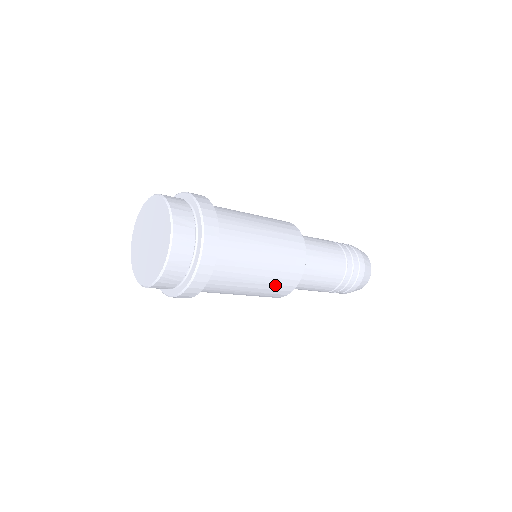
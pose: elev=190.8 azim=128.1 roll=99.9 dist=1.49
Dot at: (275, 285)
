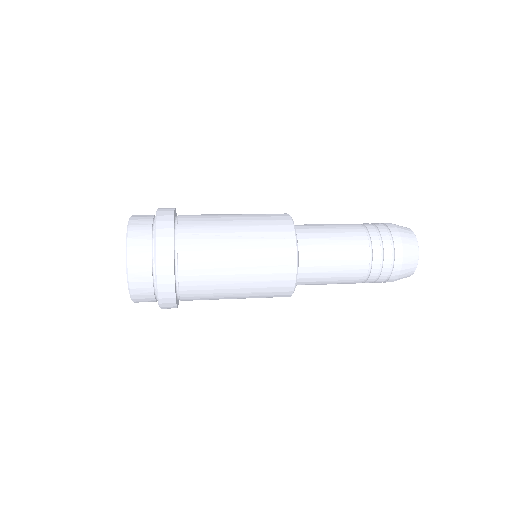
Dot at: occluded
